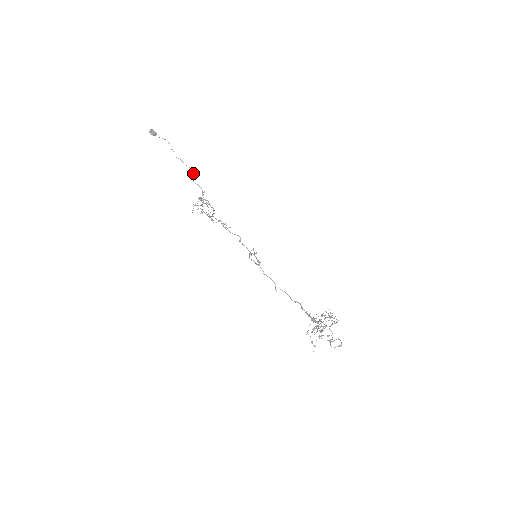
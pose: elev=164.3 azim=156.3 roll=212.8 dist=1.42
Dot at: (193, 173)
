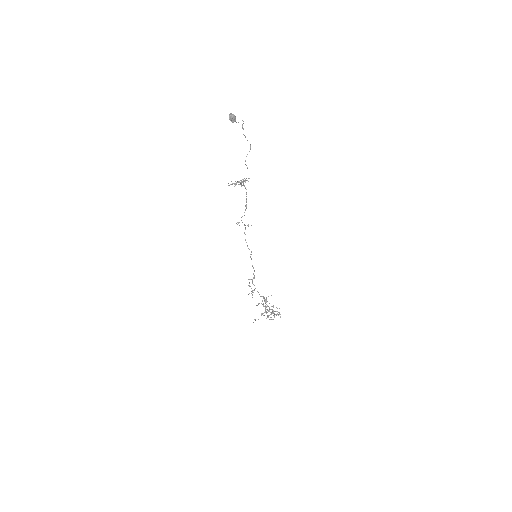
Dot at: (250, 149)
